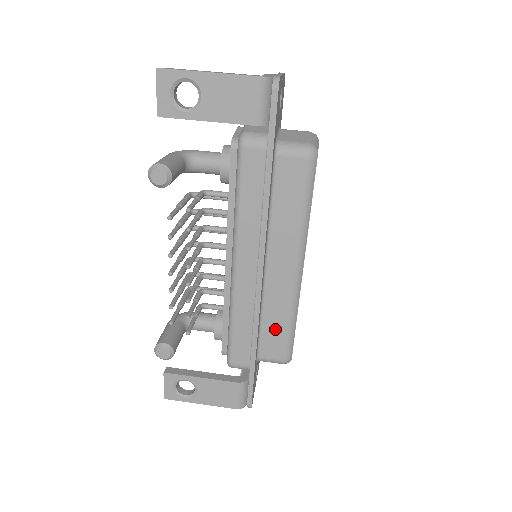
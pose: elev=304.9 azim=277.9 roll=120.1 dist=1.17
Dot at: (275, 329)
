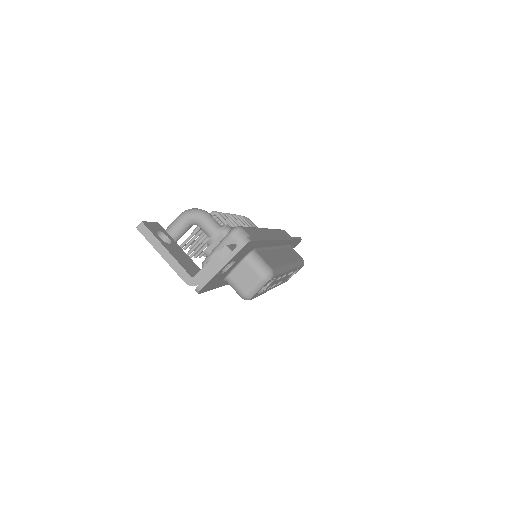
Dot at: occluded
